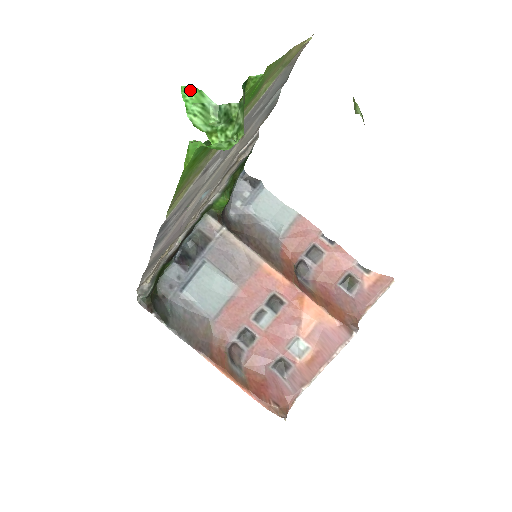
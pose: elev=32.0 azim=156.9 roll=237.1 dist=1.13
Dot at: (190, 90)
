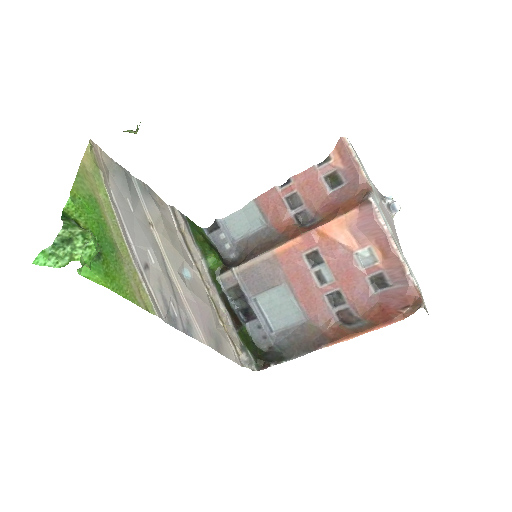
Dot at: (39, 258)
